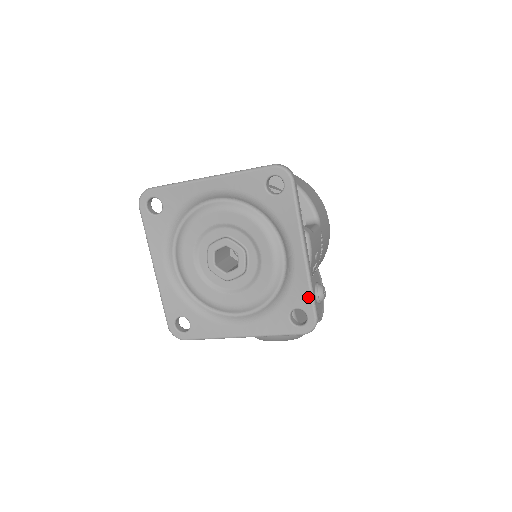
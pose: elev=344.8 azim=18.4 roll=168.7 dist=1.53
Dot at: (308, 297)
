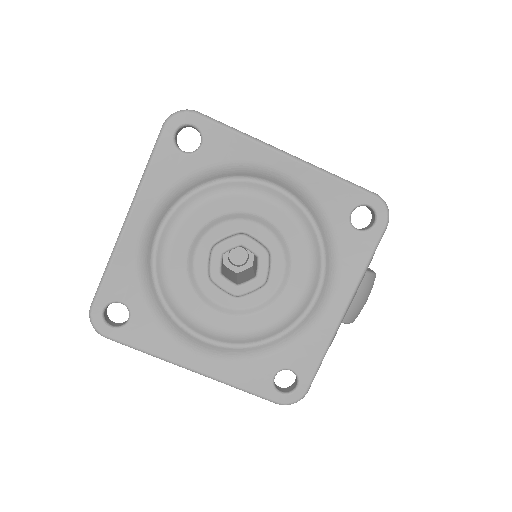
Dot at: (345, 188)
